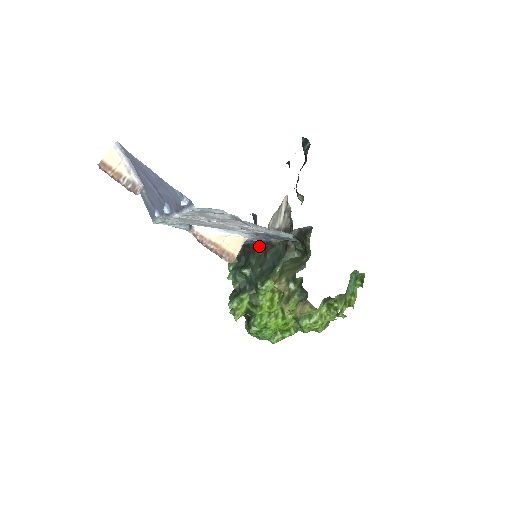
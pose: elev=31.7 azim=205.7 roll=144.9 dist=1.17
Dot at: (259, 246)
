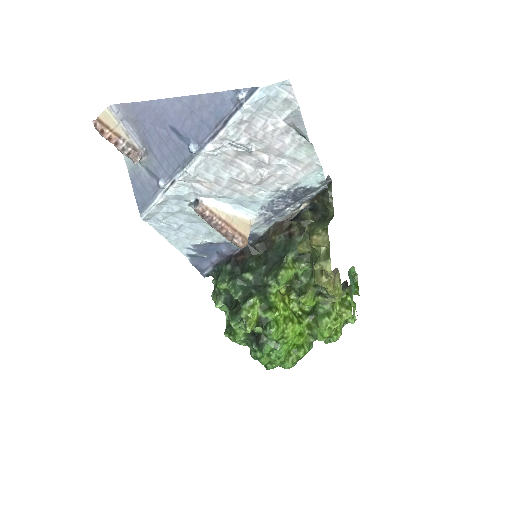
Dot at: (257, 245)
